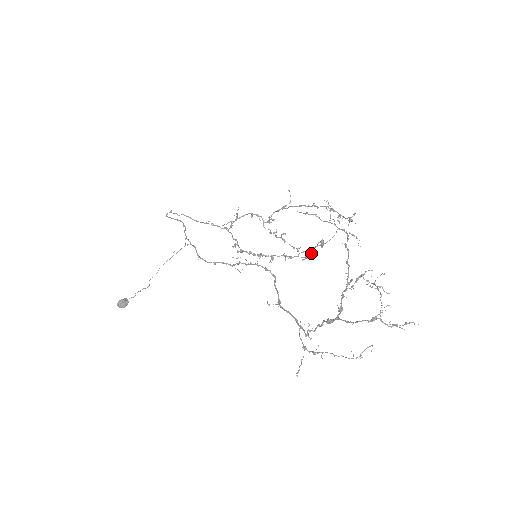
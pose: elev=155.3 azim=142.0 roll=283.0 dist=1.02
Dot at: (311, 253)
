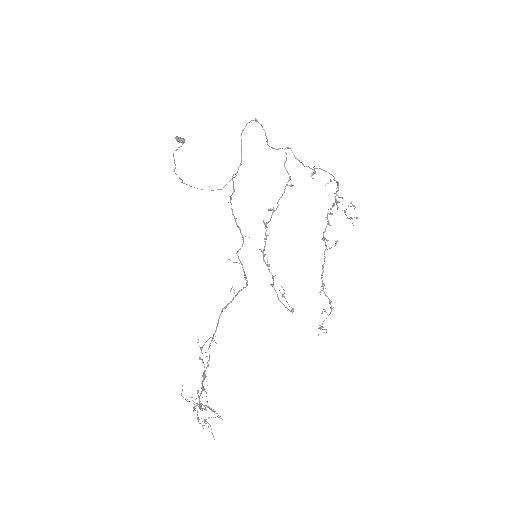
Dot at: occluded
